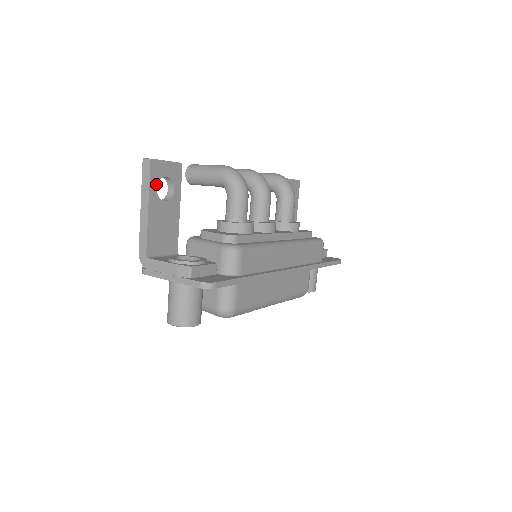
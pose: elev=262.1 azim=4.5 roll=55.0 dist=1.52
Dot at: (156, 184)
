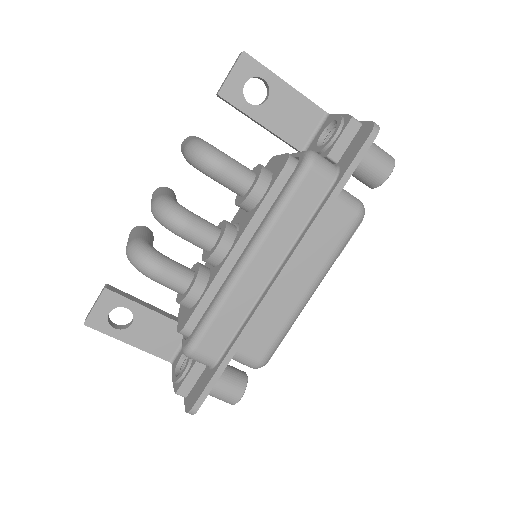
Dot at: (111, 327)
